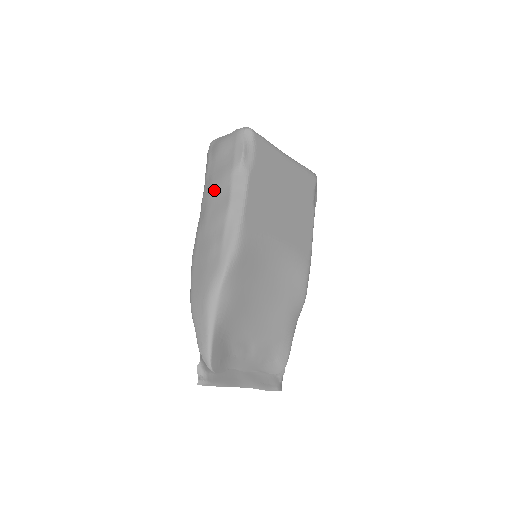
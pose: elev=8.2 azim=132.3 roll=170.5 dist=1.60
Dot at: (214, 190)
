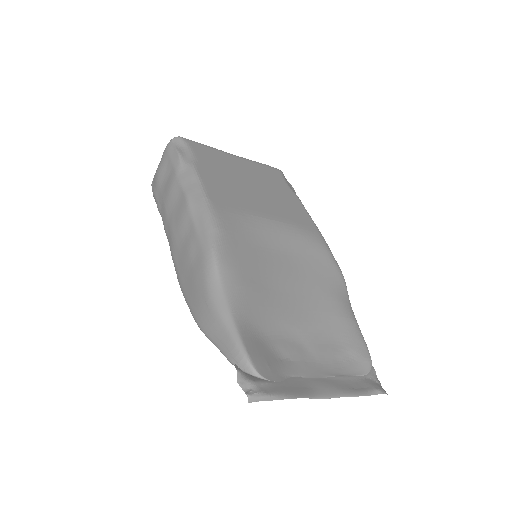
Dot at: (168, 206)
